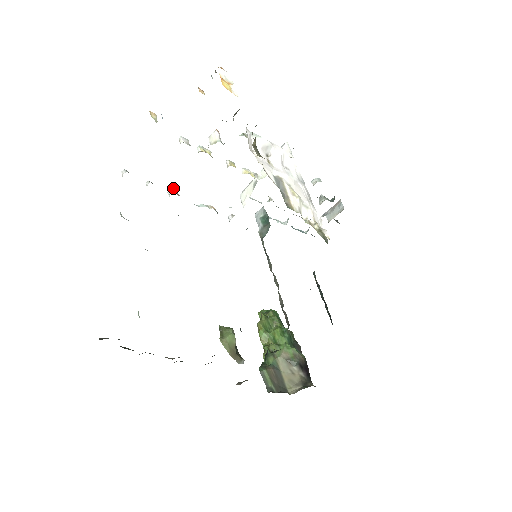
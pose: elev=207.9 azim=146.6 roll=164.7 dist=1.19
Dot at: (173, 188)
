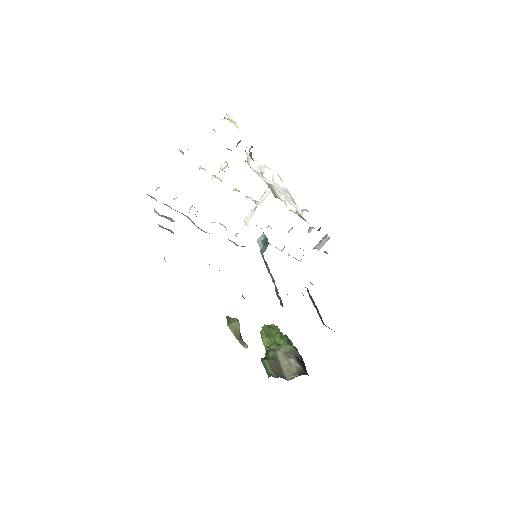
Dot at: occluded
